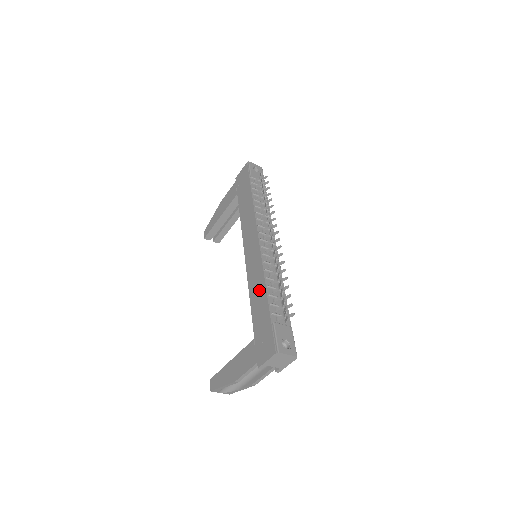
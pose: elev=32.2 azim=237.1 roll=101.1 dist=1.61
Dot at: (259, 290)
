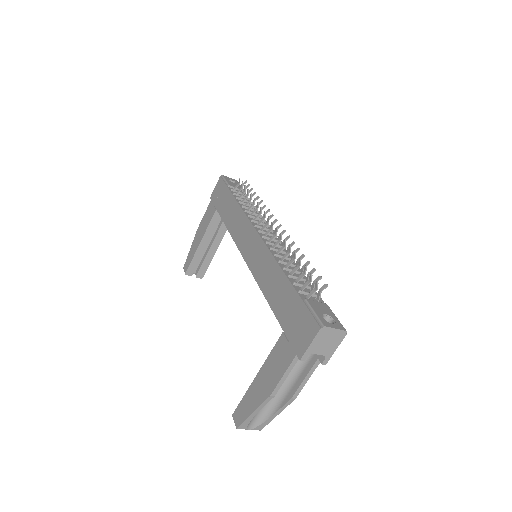
Dot at: (273, 278)
